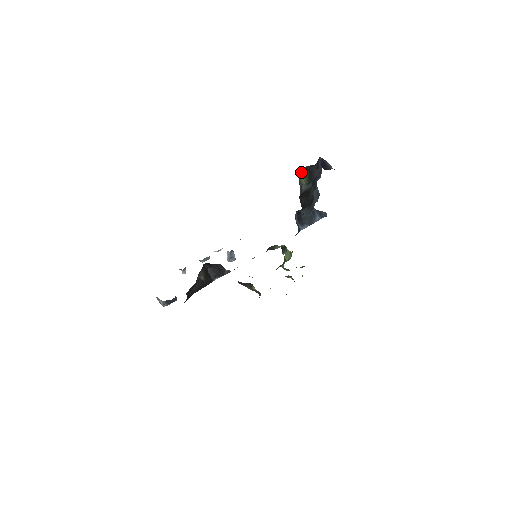
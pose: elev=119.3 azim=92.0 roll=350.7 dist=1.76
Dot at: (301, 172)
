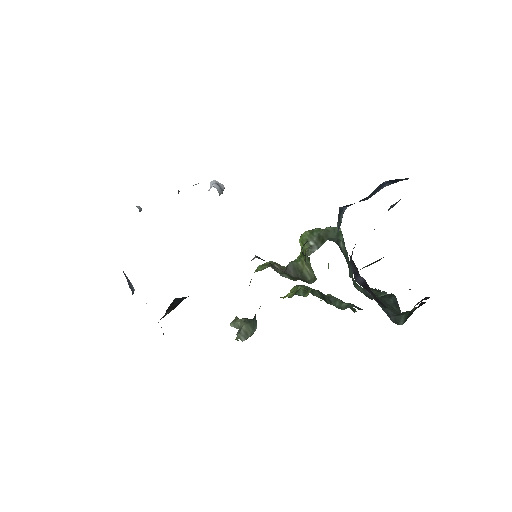
Dot at: occluded
